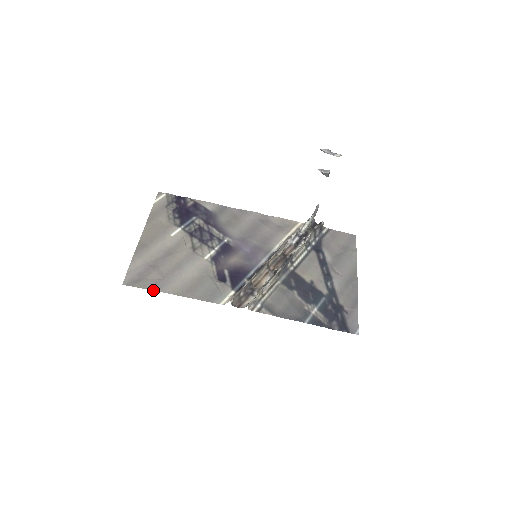
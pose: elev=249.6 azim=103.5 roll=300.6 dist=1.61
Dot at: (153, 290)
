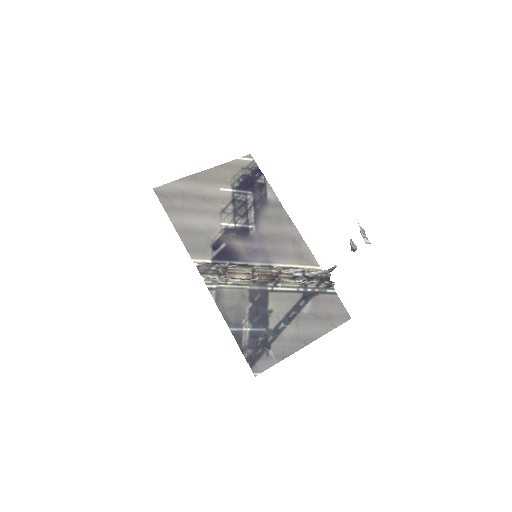
Dot at: (165, 210)
